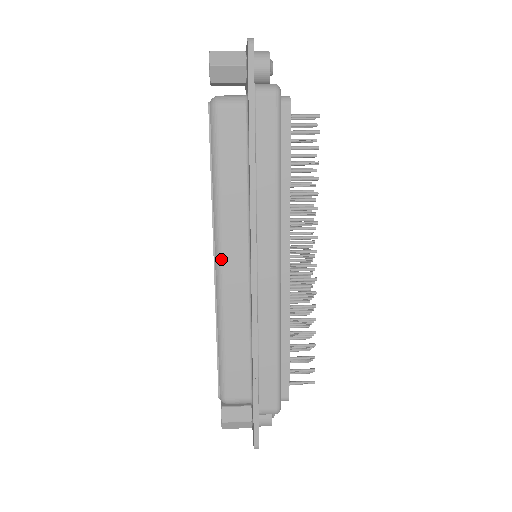
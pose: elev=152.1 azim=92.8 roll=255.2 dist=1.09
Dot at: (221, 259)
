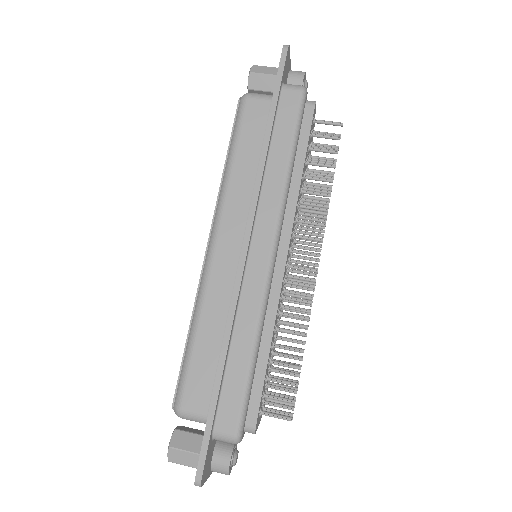
Dot at: (215, 237)
